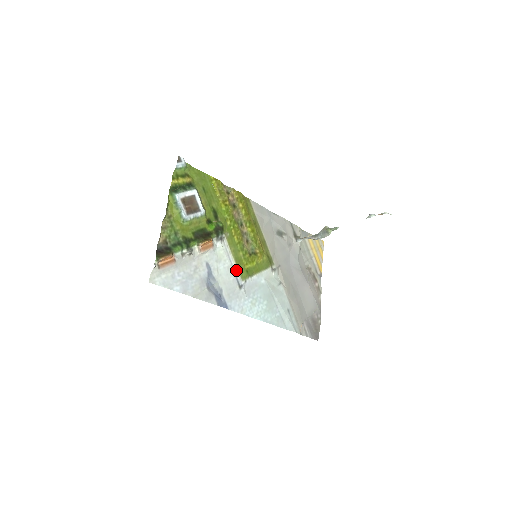
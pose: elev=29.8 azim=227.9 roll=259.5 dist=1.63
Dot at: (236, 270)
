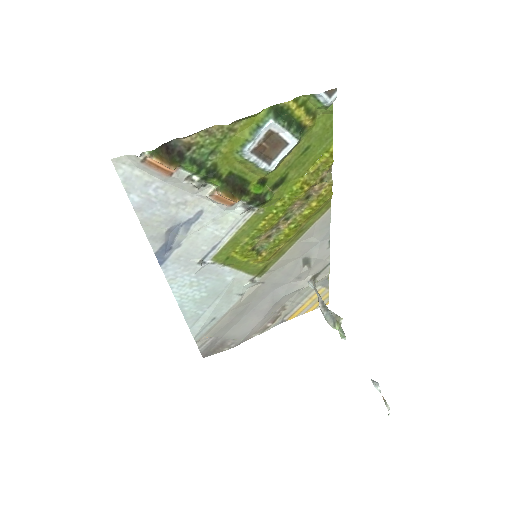
Dot at: (220, 246)
